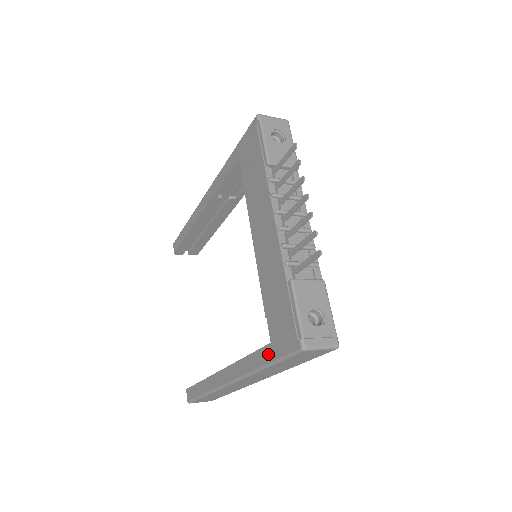
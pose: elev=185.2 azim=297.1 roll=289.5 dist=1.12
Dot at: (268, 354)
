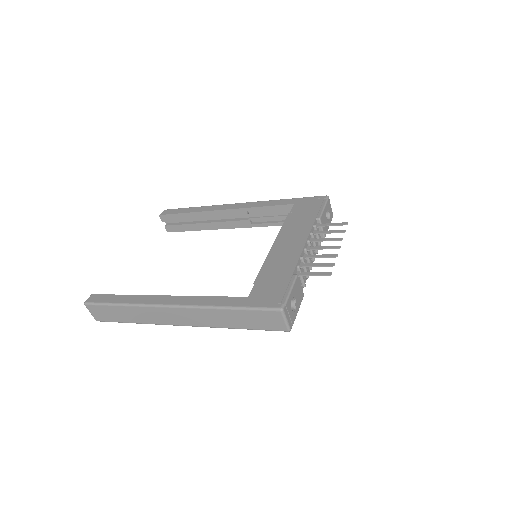
Dot at: (240, 301)
